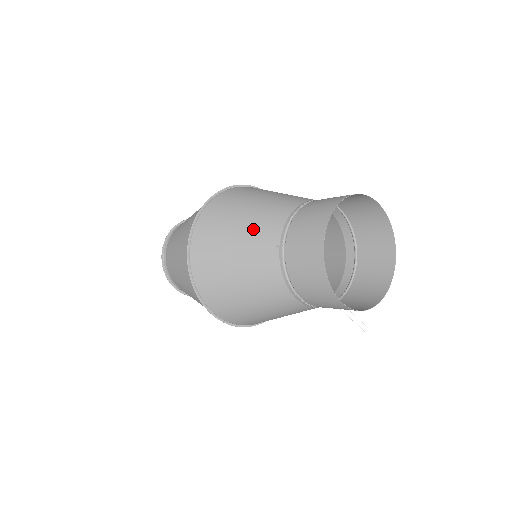
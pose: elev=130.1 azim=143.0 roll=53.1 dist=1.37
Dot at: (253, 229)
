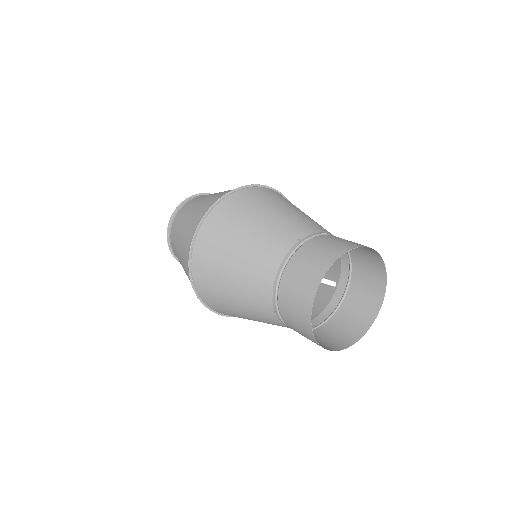
Dot at: (246, 292)
